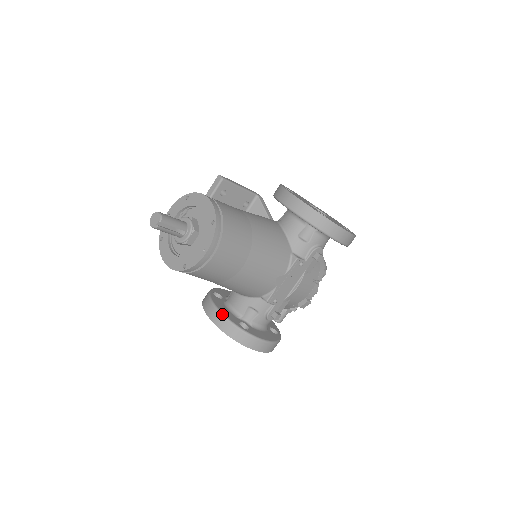
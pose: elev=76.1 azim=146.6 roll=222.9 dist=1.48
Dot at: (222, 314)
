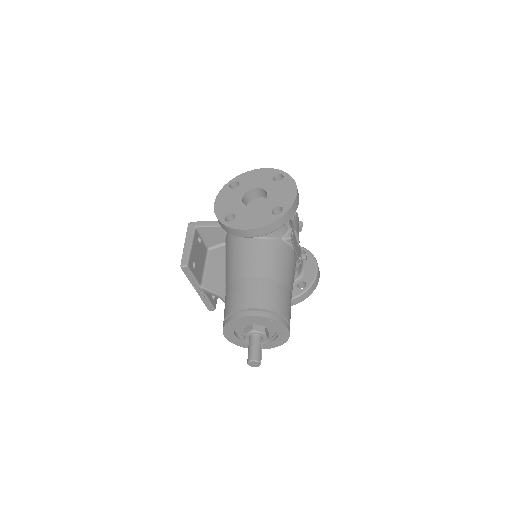
Dot at: occluded
